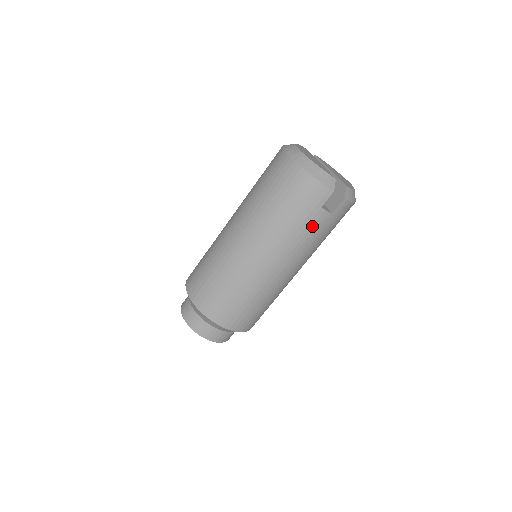
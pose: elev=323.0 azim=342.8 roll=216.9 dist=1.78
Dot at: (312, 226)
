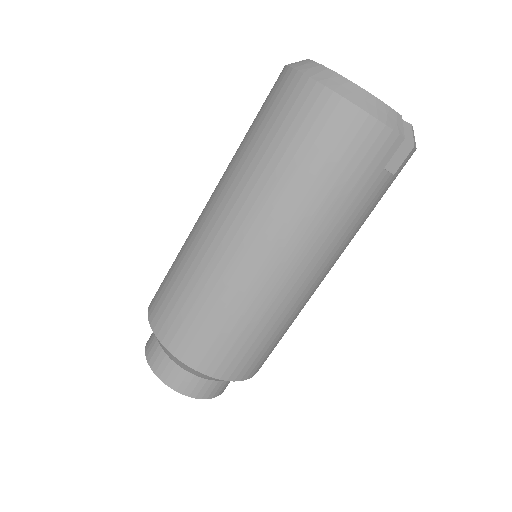
Dot at: (366, 201)
